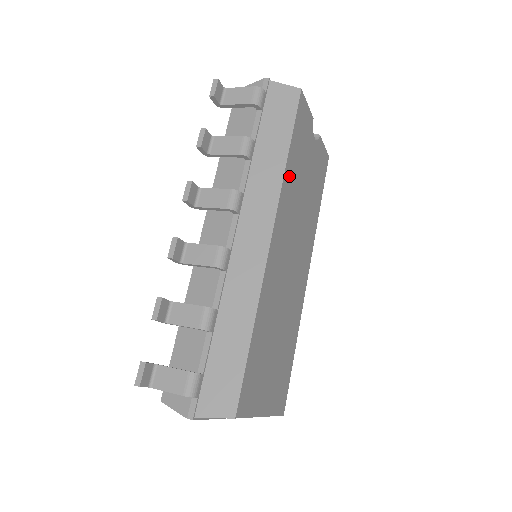
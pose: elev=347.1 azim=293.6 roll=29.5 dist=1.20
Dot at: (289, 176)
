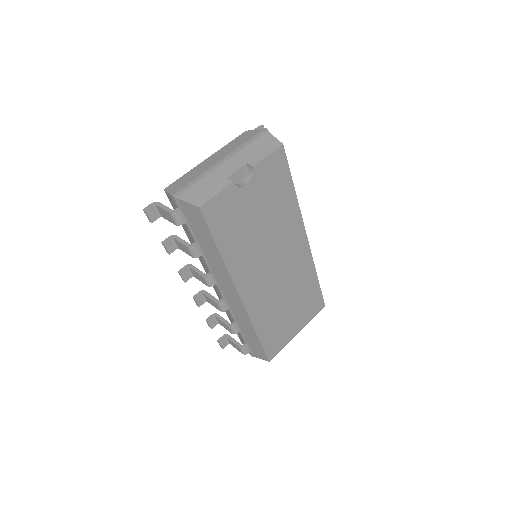
Dot at: (232, 256)
